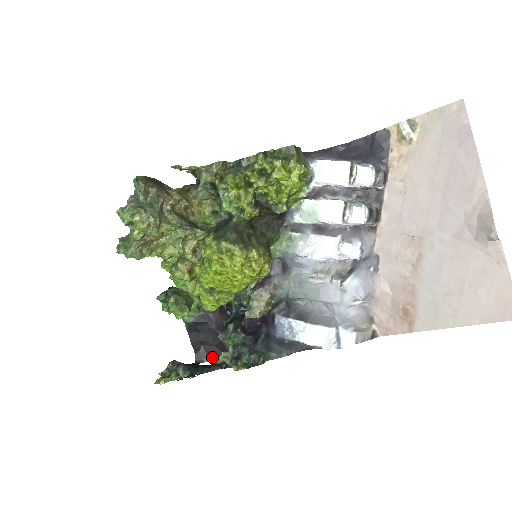
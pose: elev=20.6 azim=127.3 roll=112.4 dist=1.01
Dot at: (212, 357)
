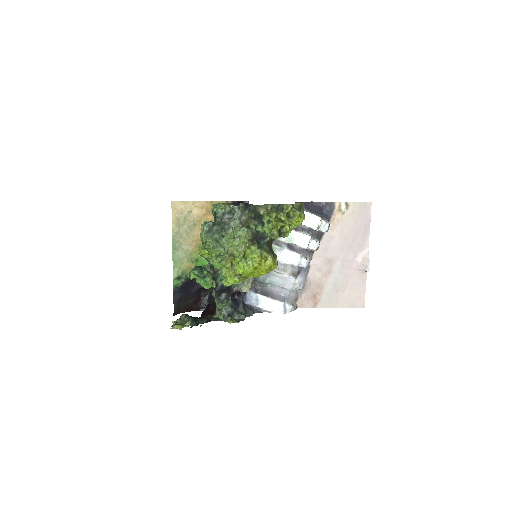
Dot at: (184, 311)
